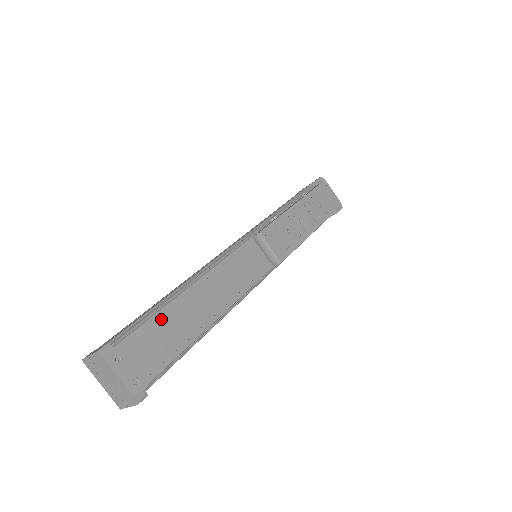
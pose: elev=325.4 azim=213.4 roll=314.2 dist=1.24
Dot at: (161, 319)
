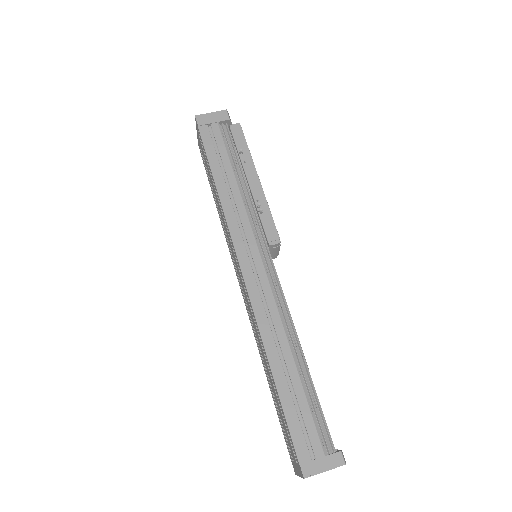
Dot at: (315, 392)
